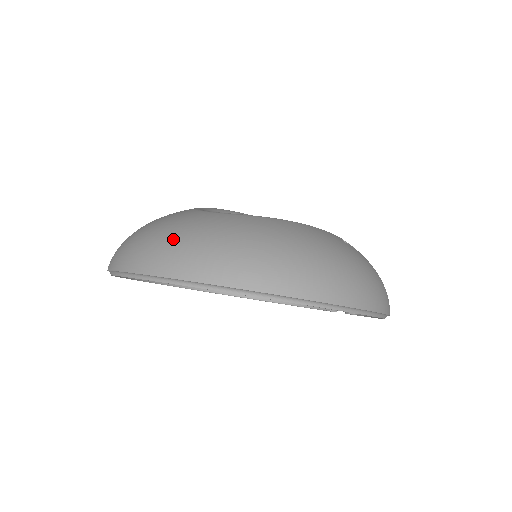
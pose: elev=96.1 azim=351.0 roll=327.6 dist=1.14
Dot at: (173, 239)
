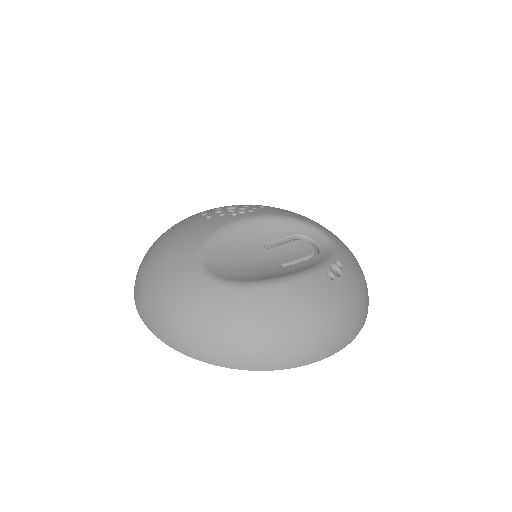
Dot at: (185, 322)
